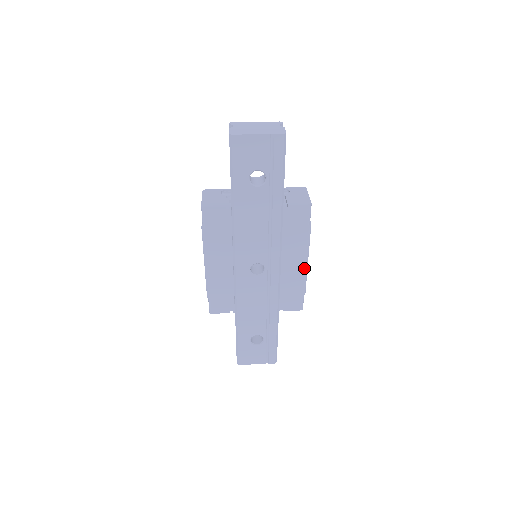
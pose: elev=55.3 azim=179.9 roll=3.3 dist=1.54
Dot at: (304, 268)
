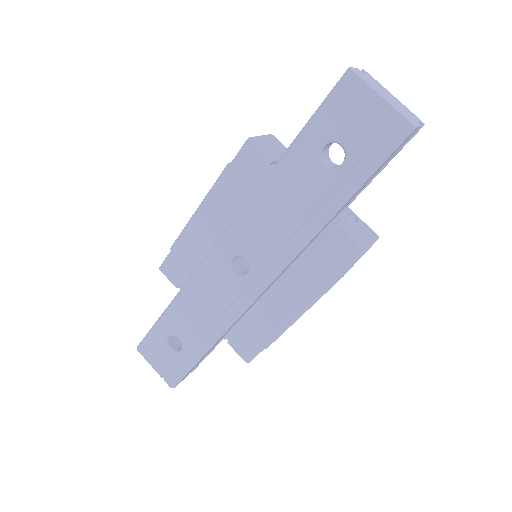
Dot at: (290, 319)
